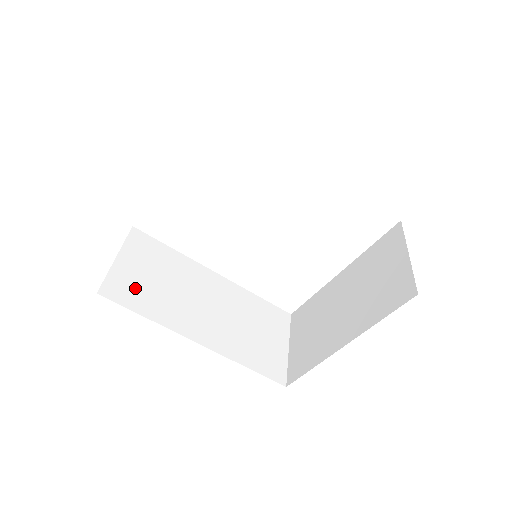
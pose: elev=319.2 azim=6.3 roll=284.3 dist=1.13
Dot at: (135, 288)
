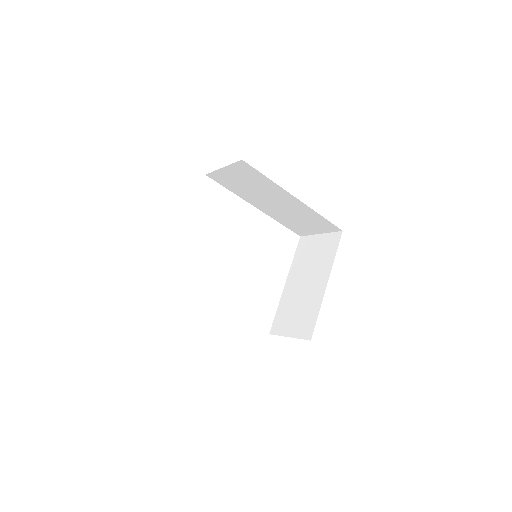
Dot at: occluded
